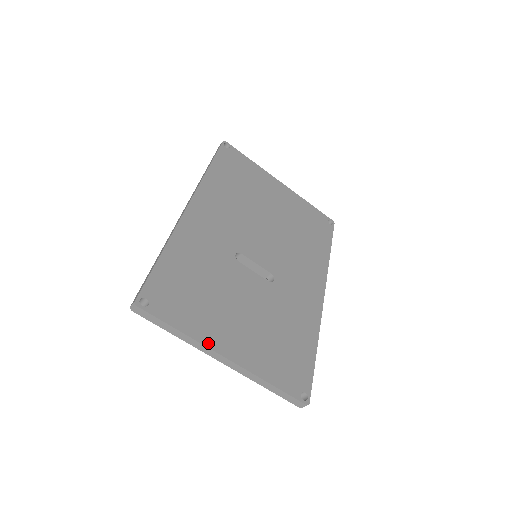
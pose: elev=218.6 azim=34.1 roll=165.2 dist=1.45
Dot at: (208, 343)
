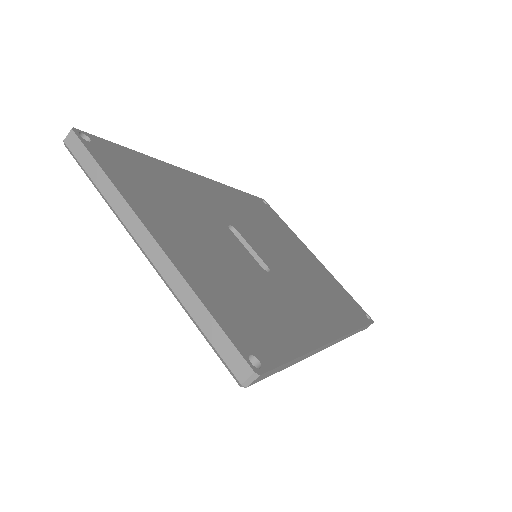
Dot at: (136, 209)
